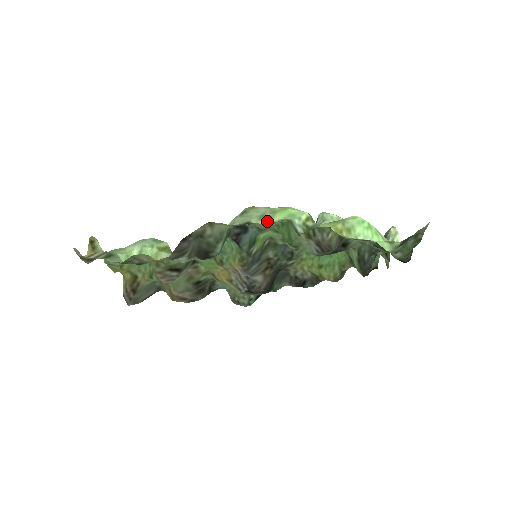
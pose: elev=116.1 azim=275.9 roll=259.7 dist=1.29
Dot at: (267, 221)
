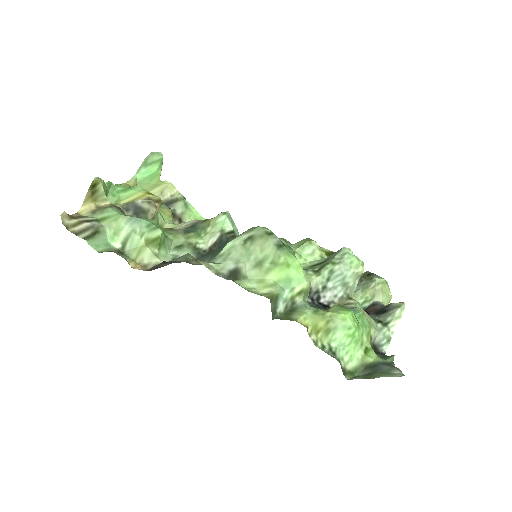
Dot at: (259, 275)
